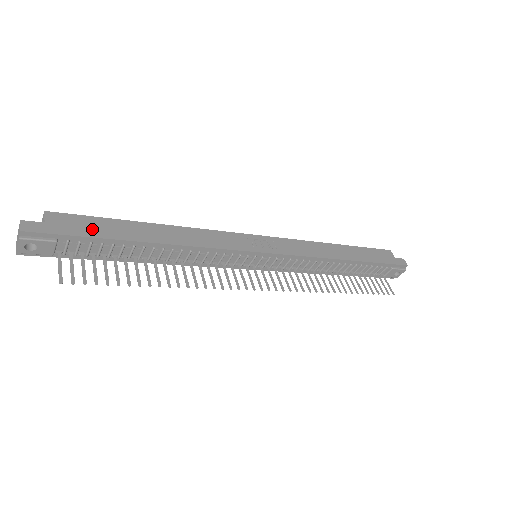
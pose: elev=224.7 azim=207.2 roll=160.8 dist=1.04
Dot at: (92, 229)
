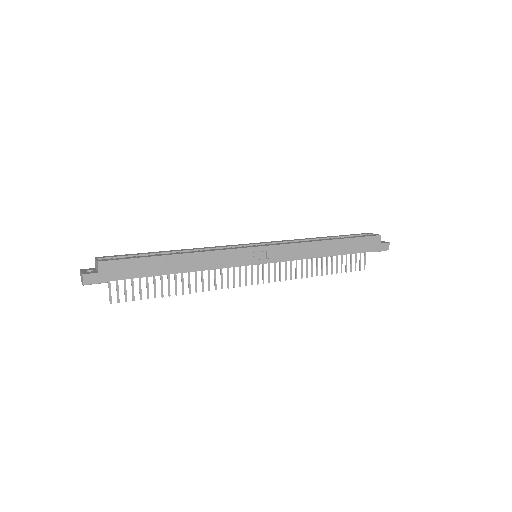
Dot at: (131, 271)
